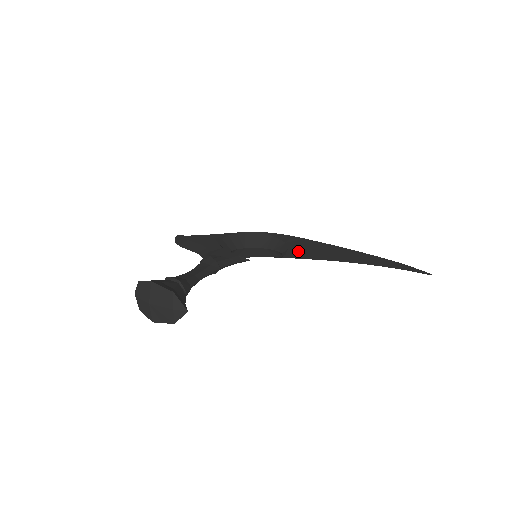
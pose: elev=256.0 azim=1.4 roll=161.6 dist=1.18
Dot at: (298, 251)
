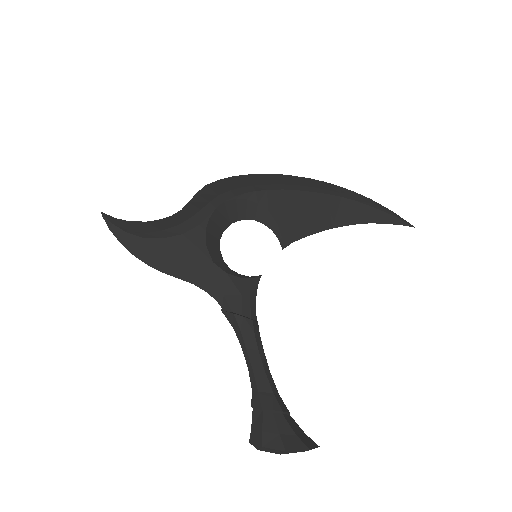
Dot at: (290, 224)
